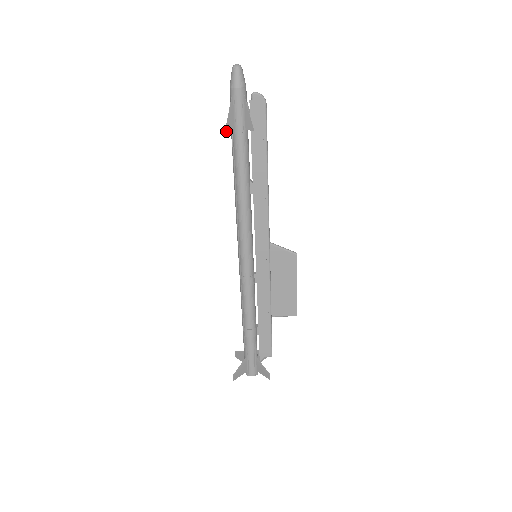
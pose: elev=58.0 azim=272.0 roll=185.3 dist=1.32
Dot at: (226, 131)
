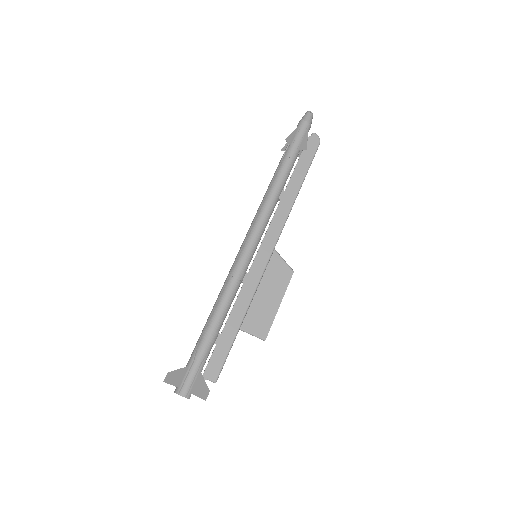
Dot at: (286, 140)
